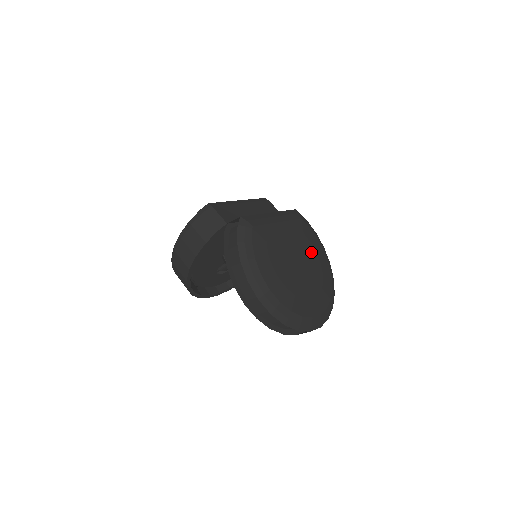
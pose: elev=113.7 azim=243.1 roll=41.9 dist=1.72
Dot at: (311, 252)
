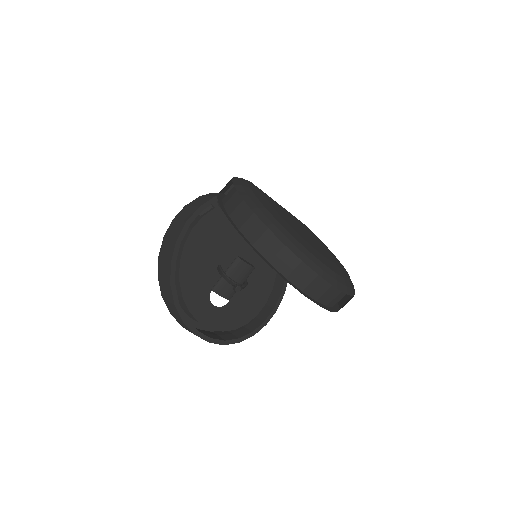
Dot at: (319, 241)
